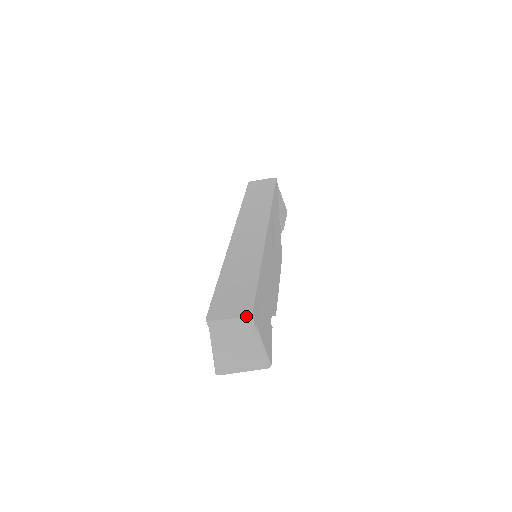
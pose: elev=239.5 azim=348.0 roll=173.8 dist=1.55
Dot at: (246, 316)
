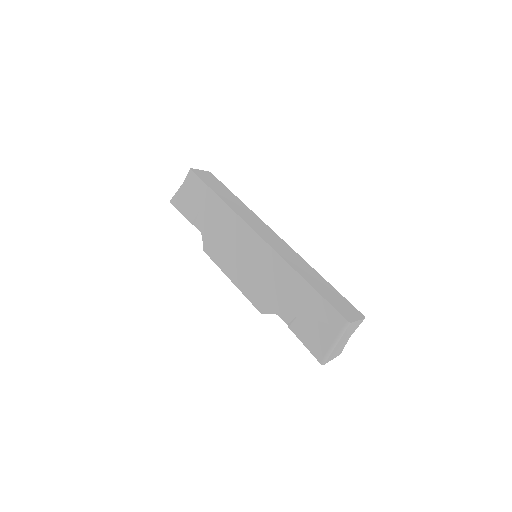
Dot at: (364, 318)
